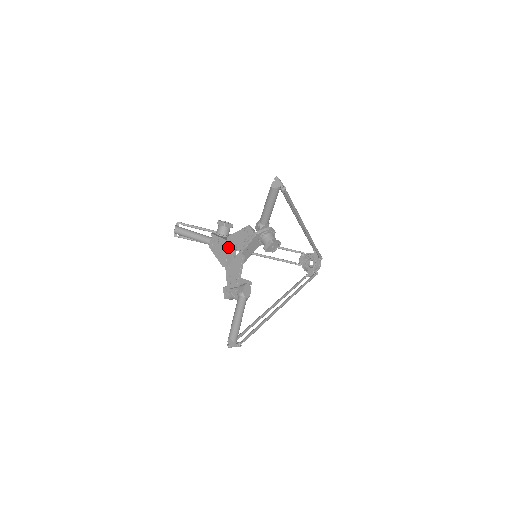
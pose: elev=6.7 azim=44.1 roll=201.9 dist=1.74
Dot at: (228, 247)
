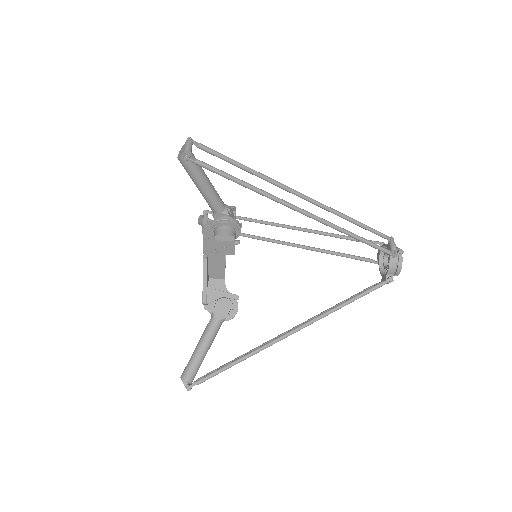
Dot at: occluded
